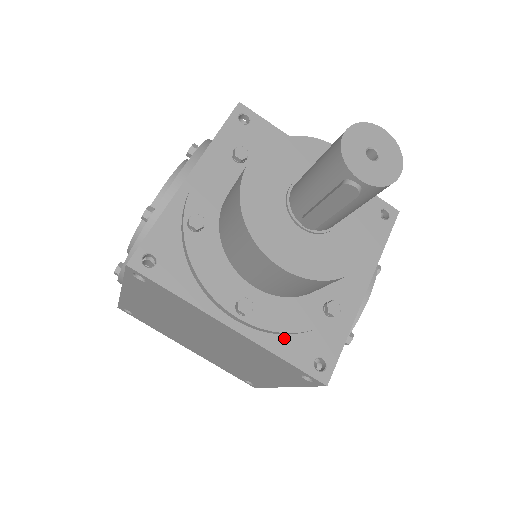
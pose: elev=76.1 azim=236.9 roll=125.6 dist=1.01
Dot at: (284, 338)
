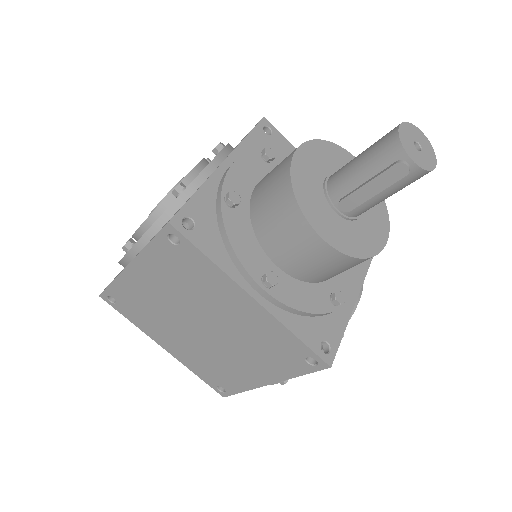
Dot at: (297, 318)
